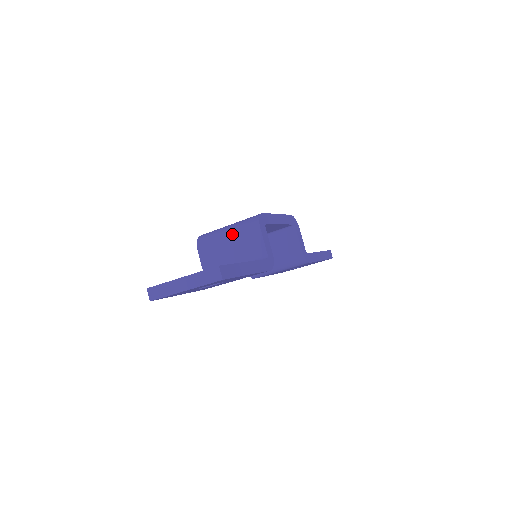
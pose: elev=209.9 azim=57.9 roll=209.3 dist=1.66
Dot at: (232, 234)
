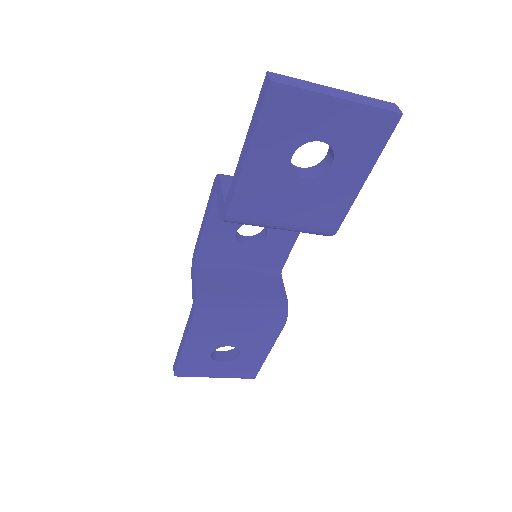
Dot at: occluded
